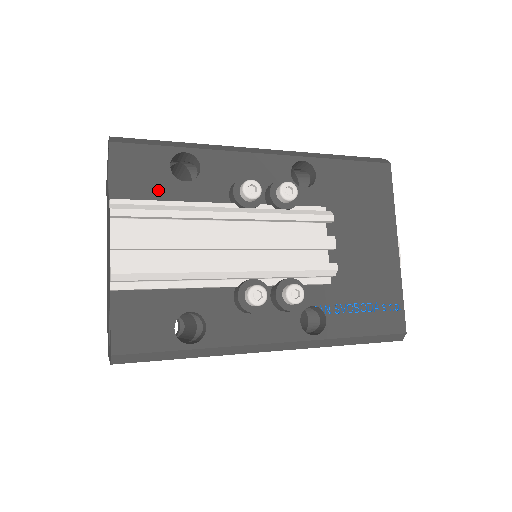
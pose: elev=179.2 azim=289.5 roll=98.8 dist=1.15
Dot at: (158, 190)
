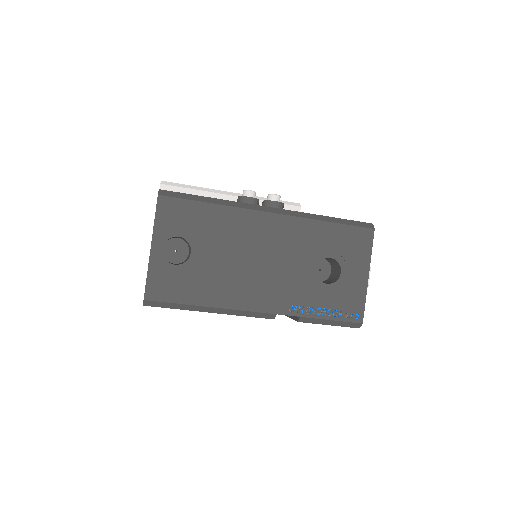
Dot at: occluded
